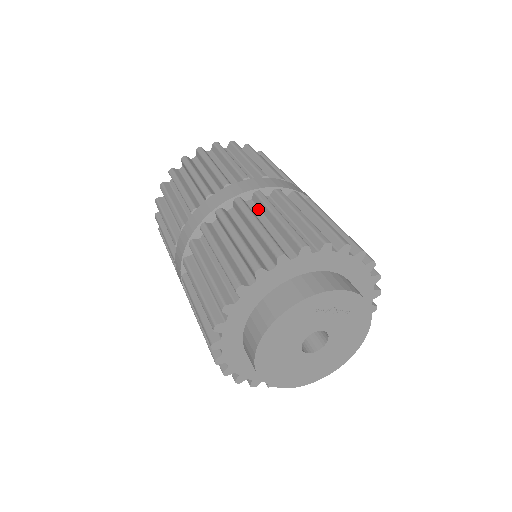
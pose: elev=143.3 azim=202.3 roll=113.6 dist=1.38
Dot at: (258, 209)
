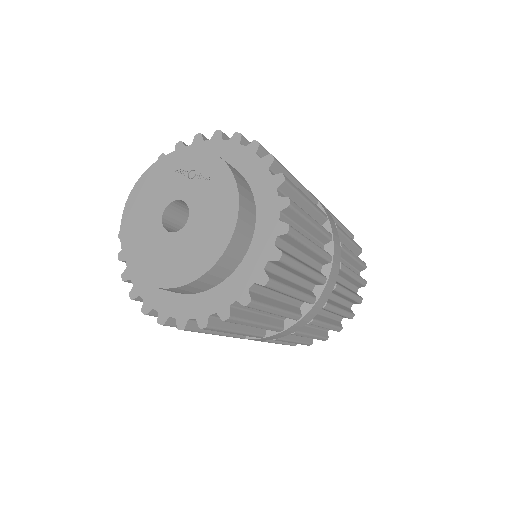
Dot at: occluded
